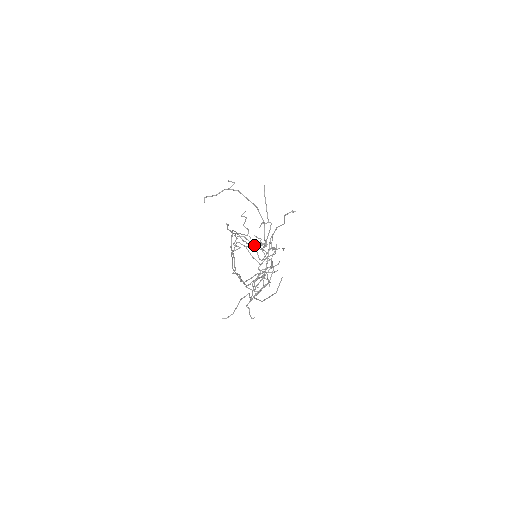
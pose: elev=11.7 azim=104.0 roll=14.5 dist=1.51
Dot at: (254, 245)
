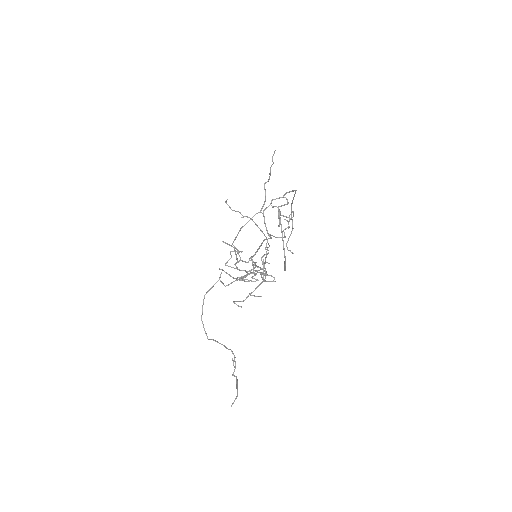
Dot at: (246, 271)
